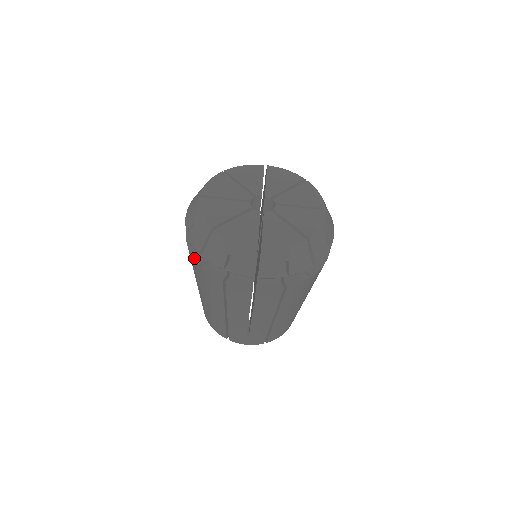
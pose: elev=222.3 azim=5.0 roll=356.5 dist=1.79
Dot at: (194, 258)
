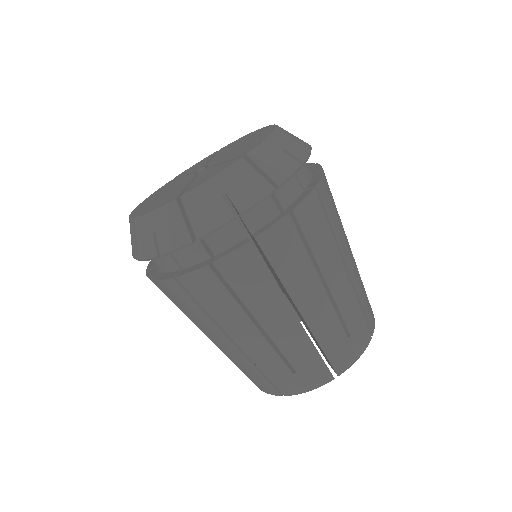
Dot at: (194, 270)
